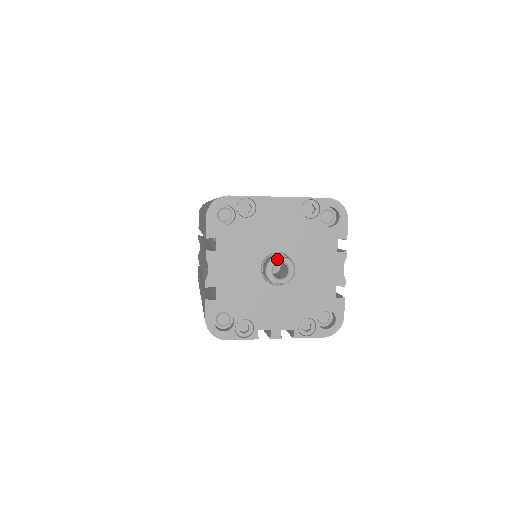
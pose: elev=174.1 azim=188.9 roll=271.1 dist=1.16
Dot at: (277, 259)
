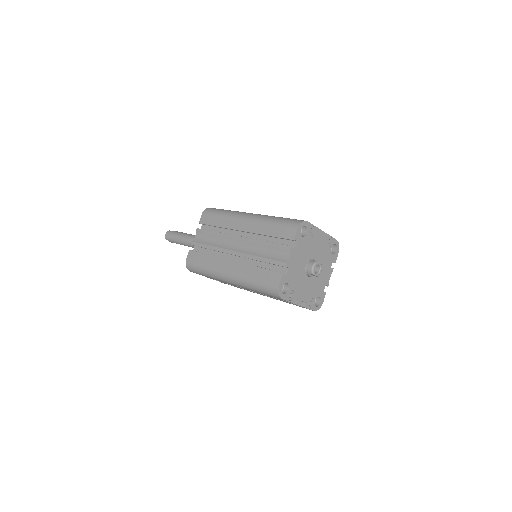
Dot at: (318, 263)
